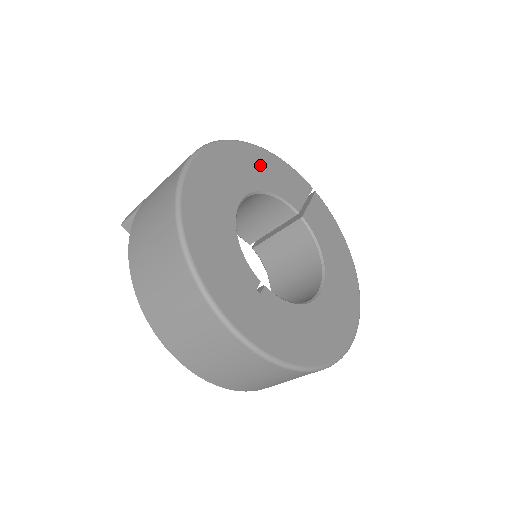
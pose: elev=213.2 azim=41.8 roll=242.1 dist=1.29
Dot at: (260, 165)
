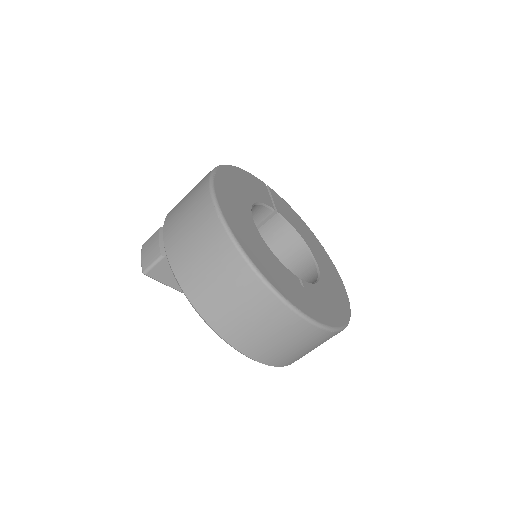
Dot at: (239, 181)
